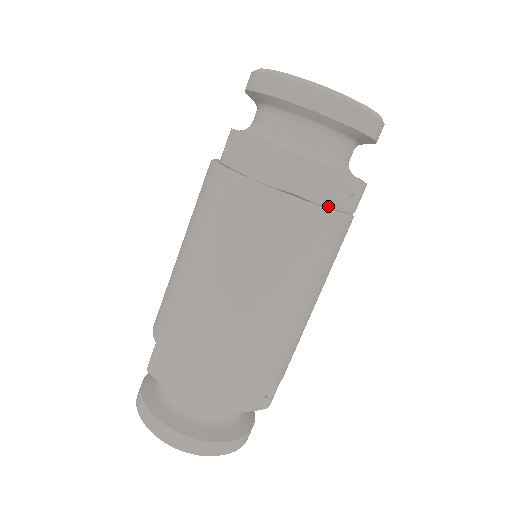
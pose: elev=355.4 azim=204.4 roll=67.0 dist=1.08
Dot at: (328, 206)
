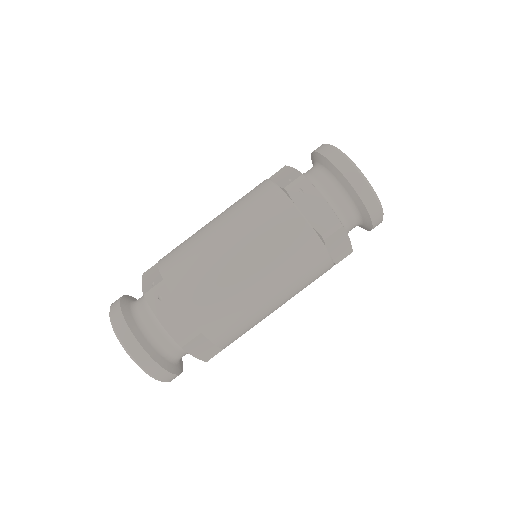
Dot at: occluded
